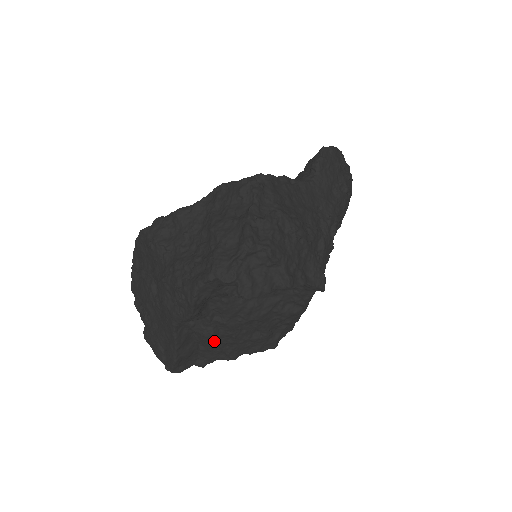
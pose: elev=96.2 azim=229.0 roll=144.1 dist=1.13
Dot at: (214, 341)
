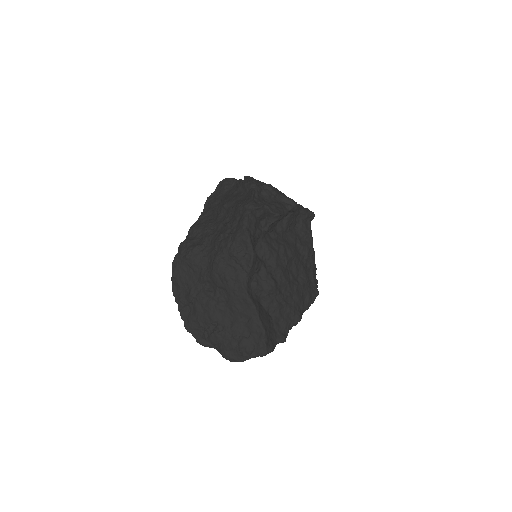
Dot at: (278, 297)
